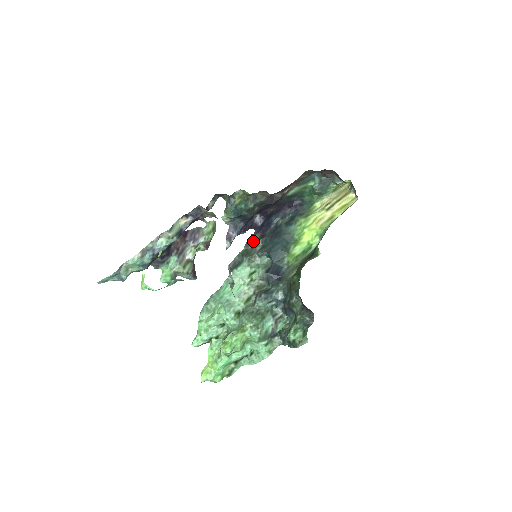
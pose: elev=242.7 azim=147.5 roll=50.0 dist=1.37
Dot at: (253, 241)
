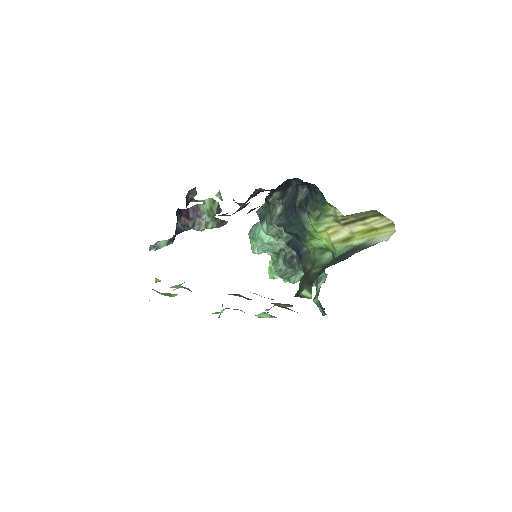
Dot at: (272, 199)
